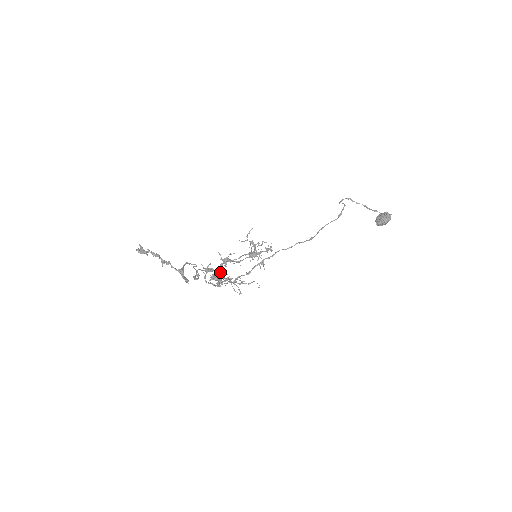
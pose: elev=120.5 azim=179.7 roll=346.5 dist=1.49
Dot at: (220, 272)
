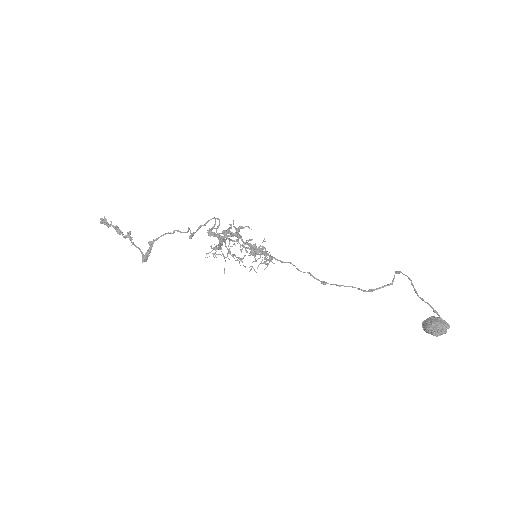
Dot at: (222, 240)
